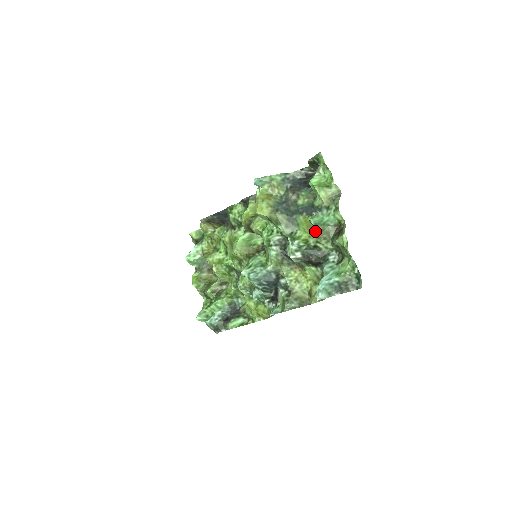
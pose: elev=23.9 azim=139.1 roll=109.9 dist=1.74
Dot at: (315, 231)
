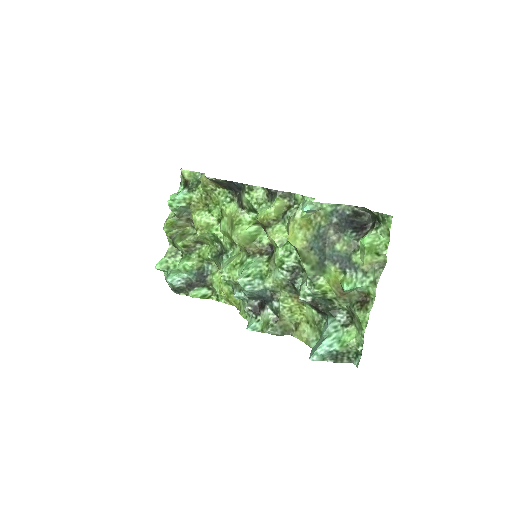
Dot at: (340, 292)
